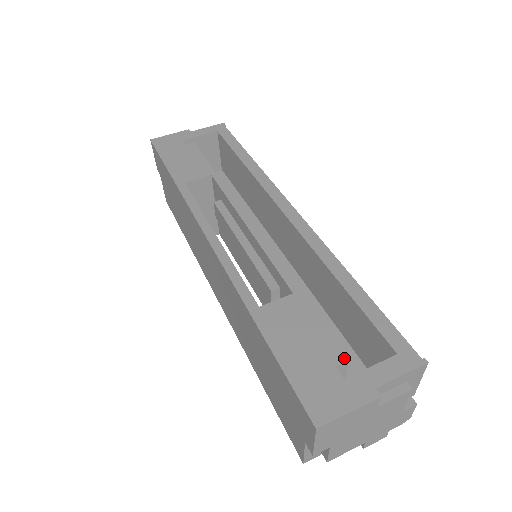
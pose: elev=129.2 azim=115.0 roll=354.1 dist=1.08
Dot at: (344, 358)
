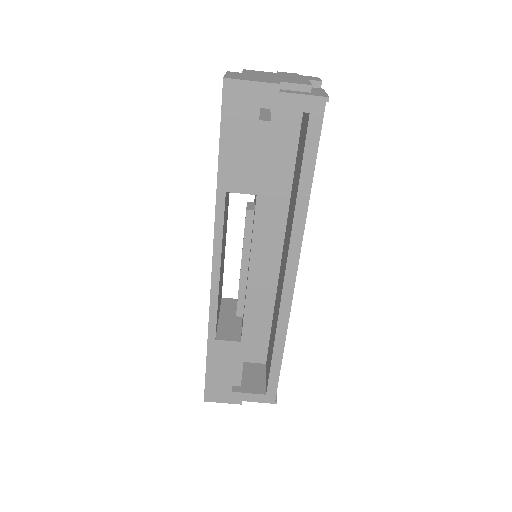
Dot at: (239, 385)
